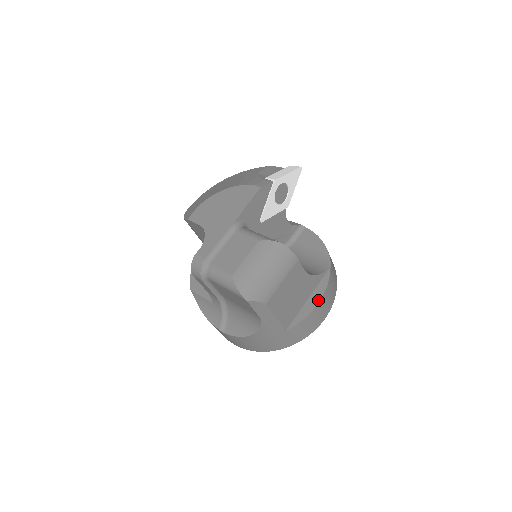
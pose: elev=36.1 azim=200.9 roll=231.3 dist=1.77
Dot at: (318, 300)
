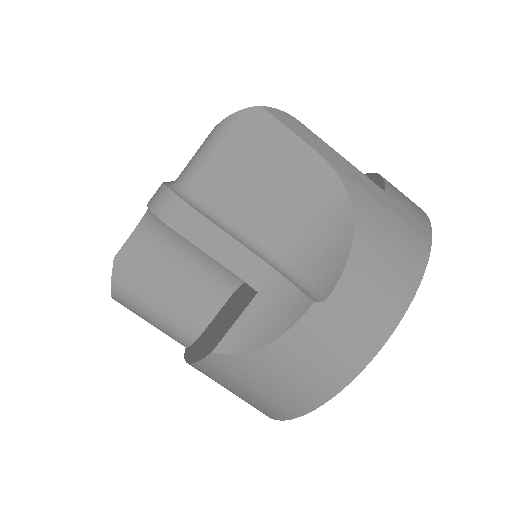
Dot at: (368, 175)
